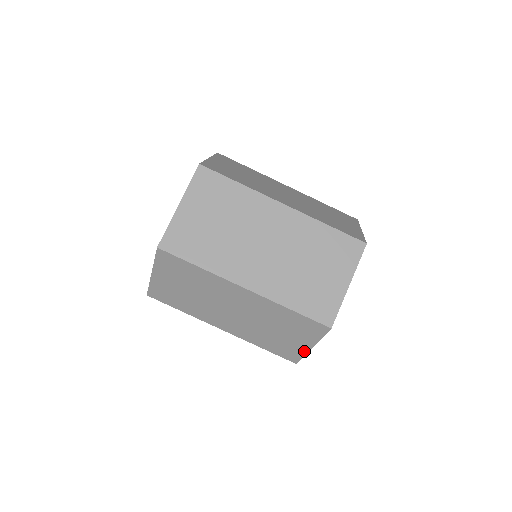
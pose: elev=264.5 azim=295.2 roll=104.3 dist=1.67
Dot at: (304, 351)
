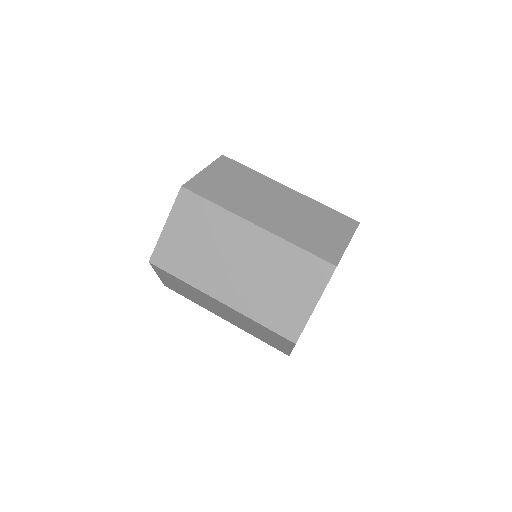
Dot at: (306, 316)
